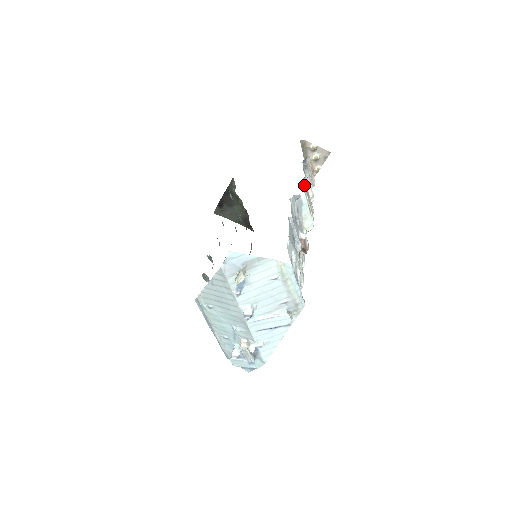
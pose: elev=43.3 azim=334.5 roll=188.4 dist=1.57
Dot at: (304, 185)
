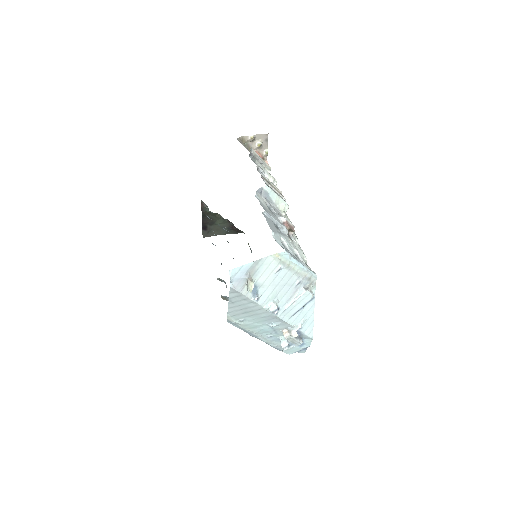
Dot at: occluded
